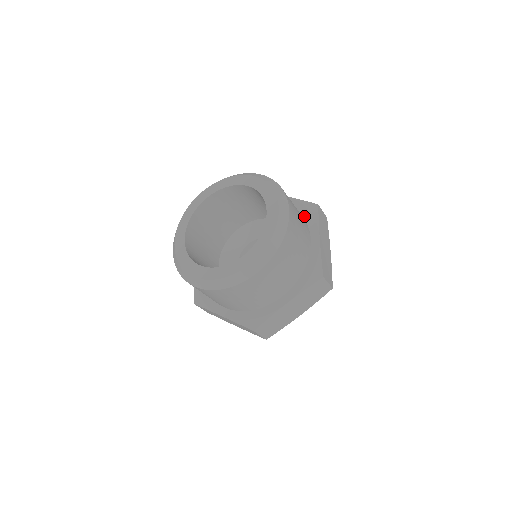
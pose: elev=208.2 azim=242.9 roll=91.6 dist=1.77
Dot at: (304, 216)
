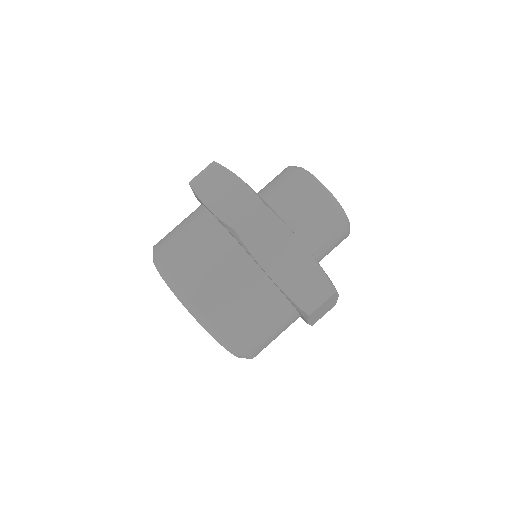
Dot at: (239, 244)
